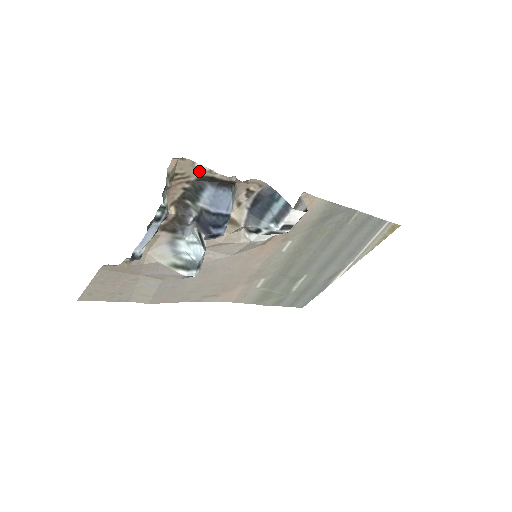
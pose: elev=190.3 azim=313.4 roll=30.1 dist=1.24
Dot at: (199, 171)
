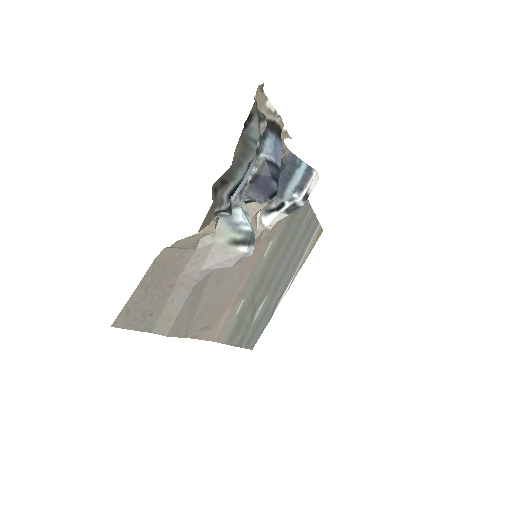
Dot at: (266, 112)
